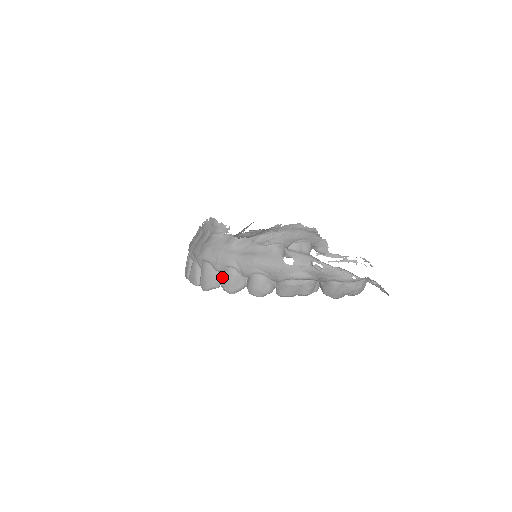
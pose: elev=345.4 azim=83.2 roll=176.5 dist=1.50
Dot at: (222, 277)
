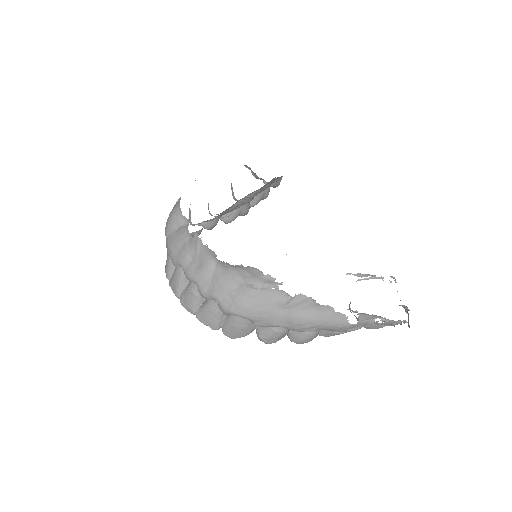
Dot at: (264, 333)
